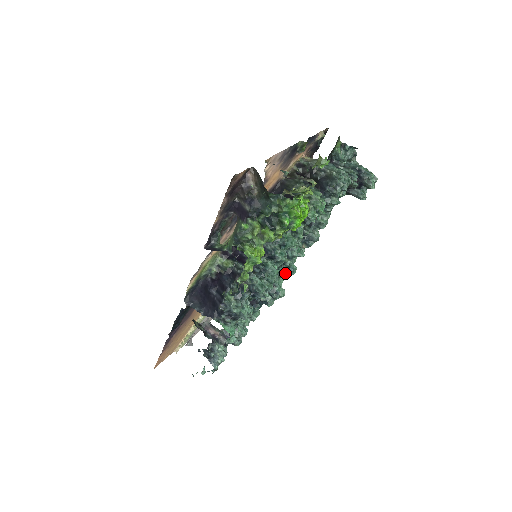
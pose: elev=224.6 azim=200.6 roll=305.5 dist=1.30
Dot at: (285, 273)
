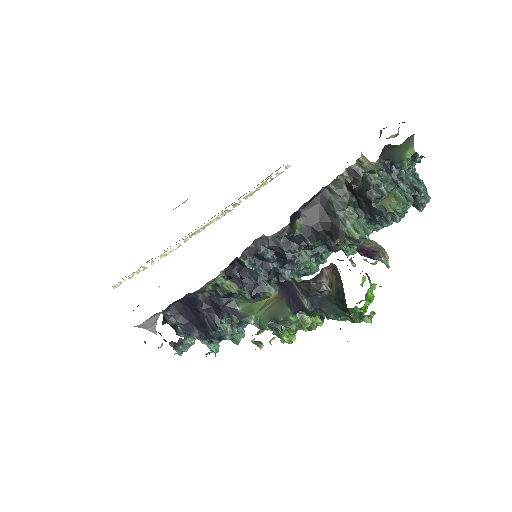
Dot at: occluded
